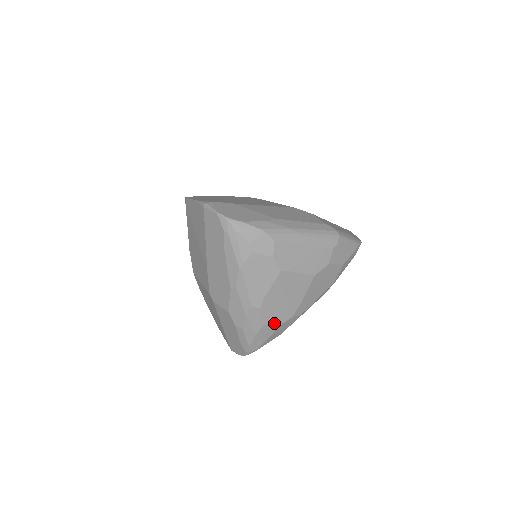
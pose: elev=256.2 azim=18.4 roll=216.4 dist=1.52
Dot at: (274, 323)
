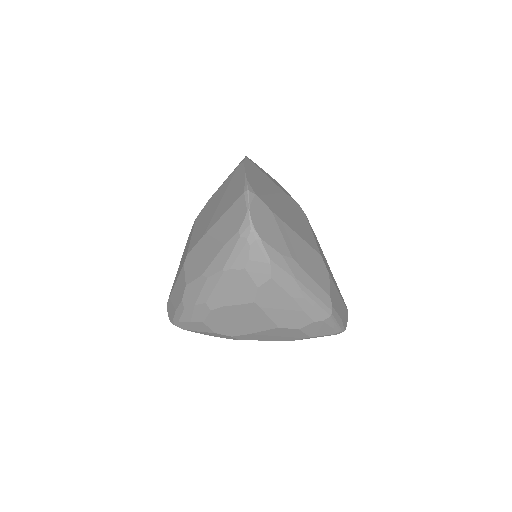
Dot at: (213, 328)
